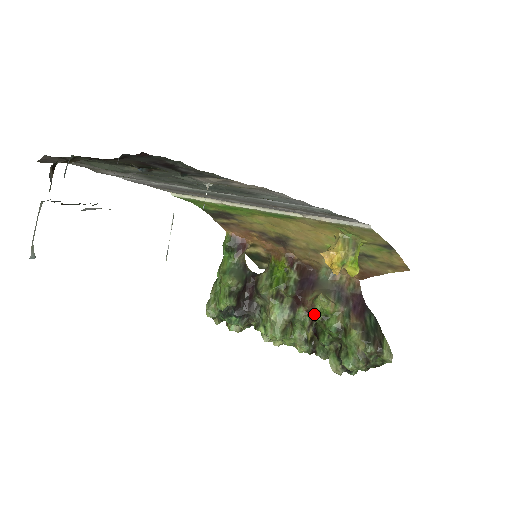
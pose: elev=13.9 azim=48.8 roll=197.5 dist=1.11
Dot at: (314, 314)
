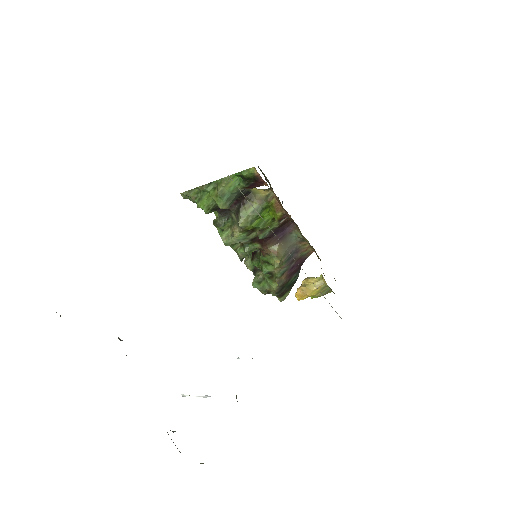
Dot at: (263, 256)
